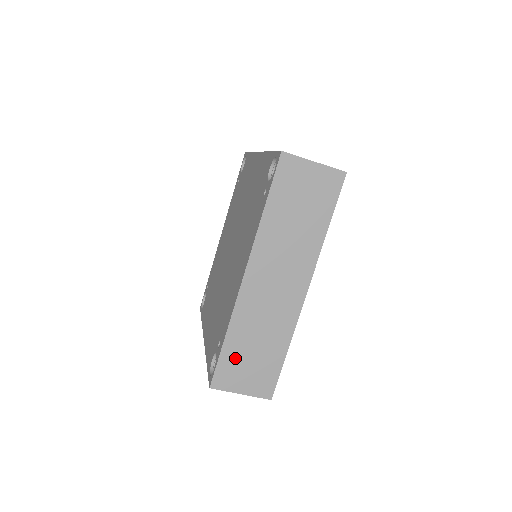
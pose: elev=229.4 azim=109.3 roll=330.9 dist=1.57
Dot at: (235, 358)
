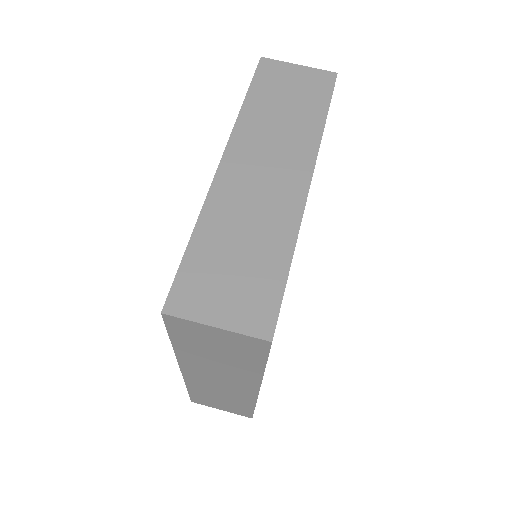
Dot at: (207, 266)
